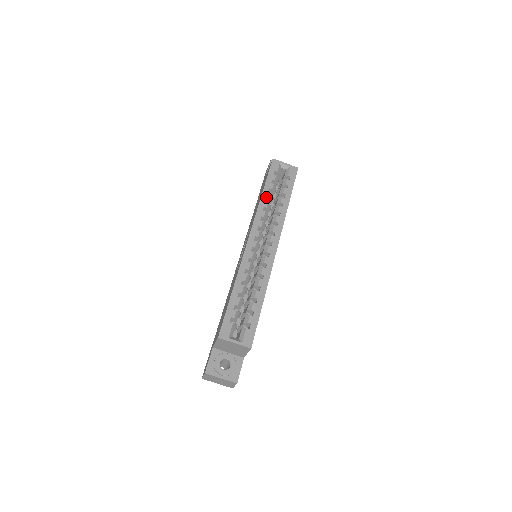
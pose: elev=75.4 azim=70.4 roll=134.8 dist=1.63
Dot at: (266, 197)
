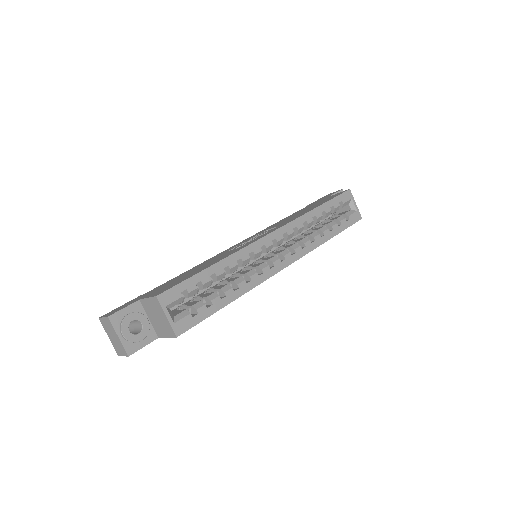
Dot at: (316, 215)
